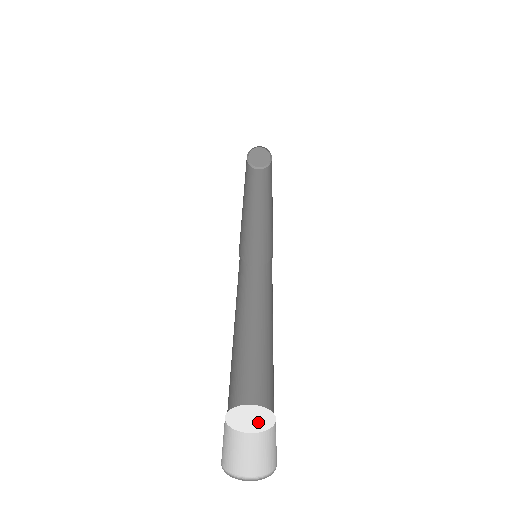
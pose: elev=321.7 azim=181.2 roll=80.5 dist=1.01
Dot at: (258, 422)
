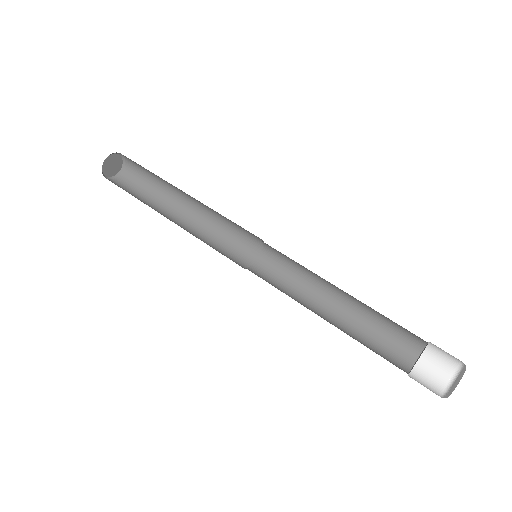
Dot at: occluded
